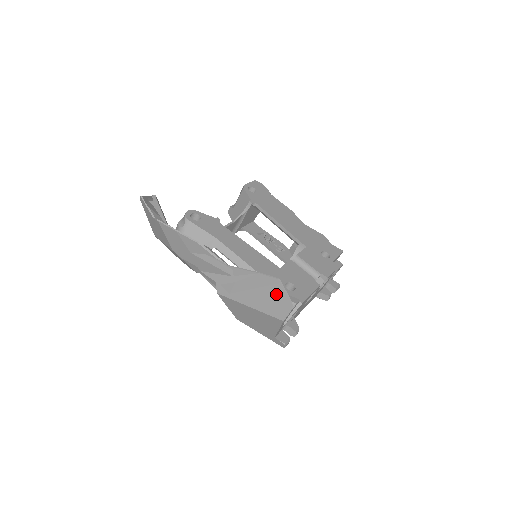
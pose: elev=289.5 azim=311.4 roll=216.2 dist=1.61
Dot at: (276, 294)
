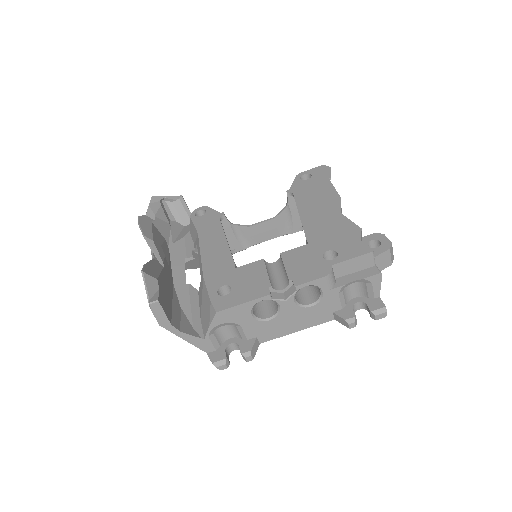
Dot at: occluded
